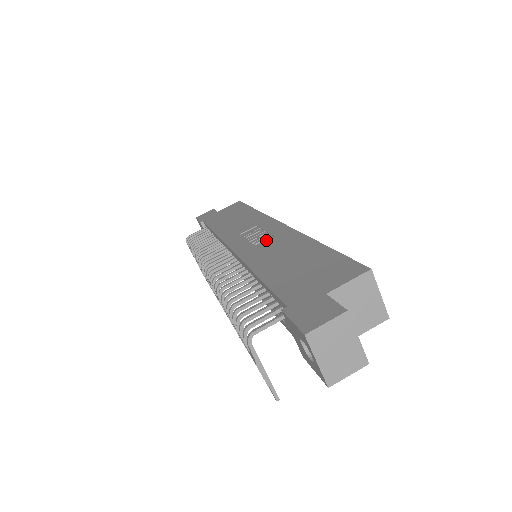
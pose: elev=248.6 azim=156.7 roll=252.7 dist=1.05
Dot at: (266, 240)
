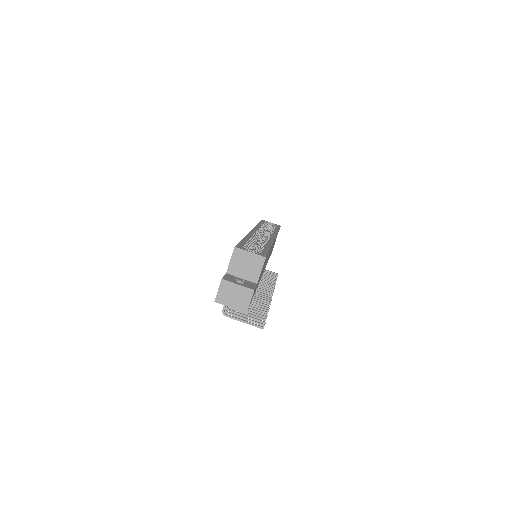
Dot at: occluded
